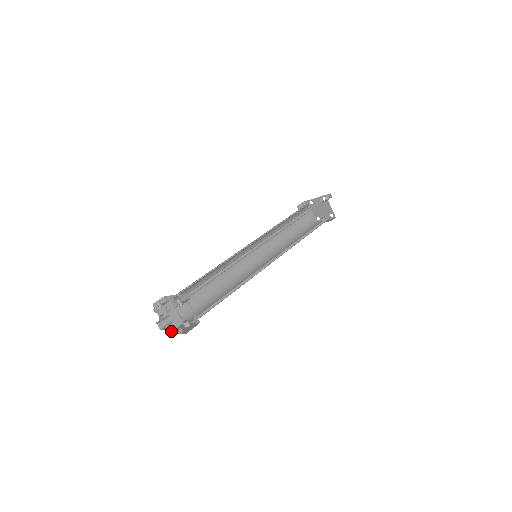
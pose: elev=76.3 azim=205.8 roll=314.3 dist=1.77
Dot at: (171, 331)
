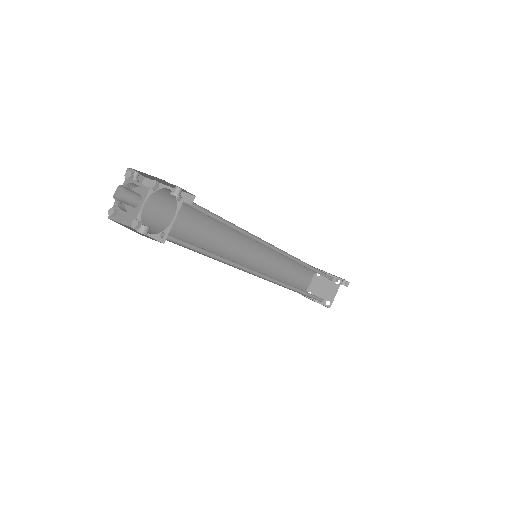
Dot at: (113, 218)
